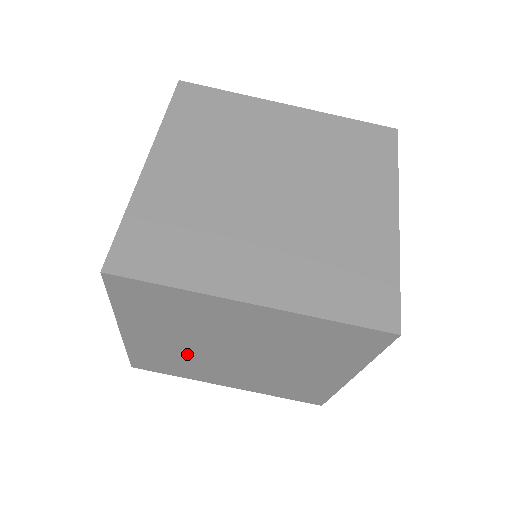
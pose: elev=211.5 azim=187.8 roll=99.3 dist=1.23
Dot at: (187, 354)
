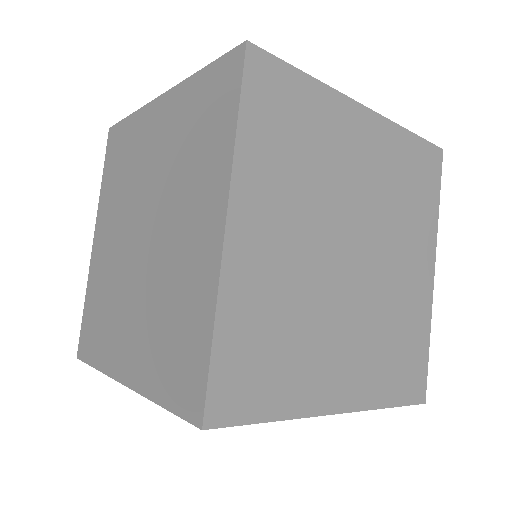
Dot at: occluded
